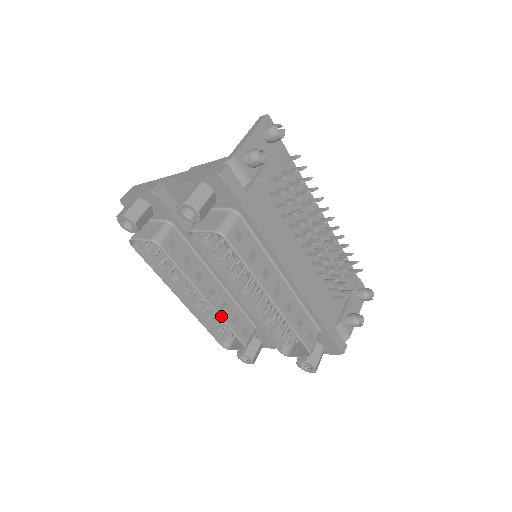
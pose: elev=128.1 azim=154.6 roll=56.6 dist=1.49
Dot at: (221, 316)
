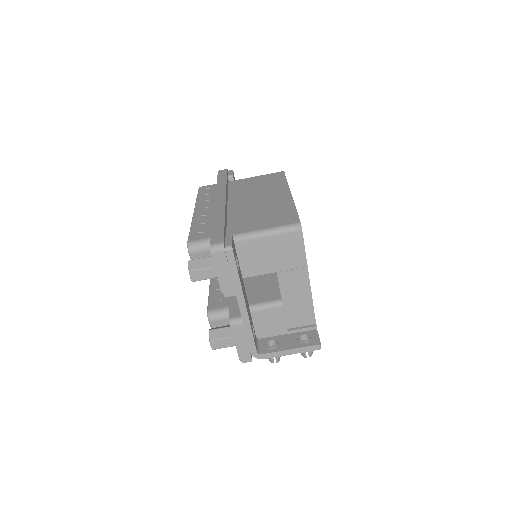
Dot at: occluded
